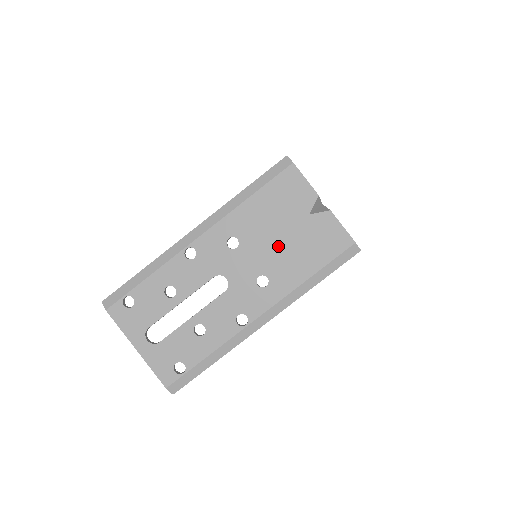
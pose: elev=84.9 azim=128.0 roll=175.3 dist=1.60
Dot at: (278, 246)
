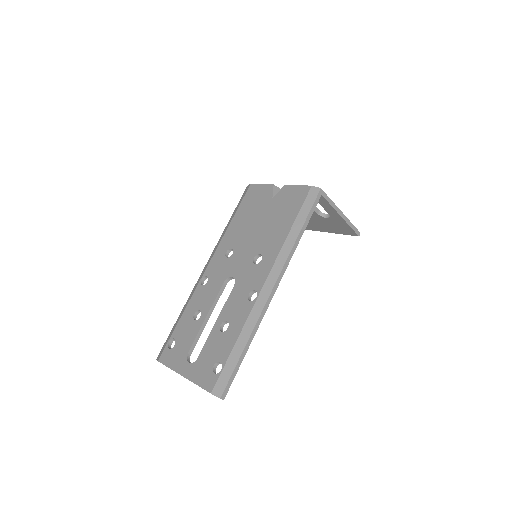
Dot at: (259, 231)
